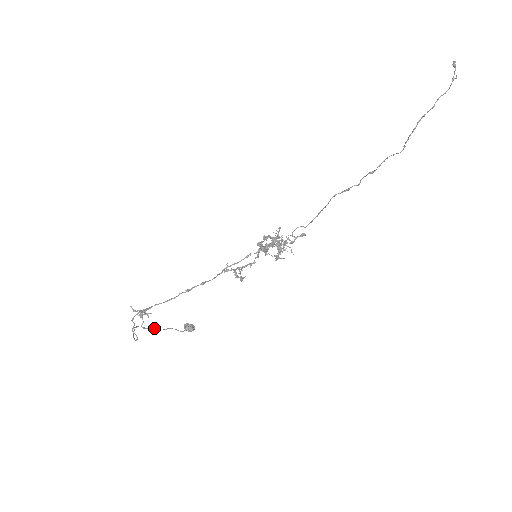
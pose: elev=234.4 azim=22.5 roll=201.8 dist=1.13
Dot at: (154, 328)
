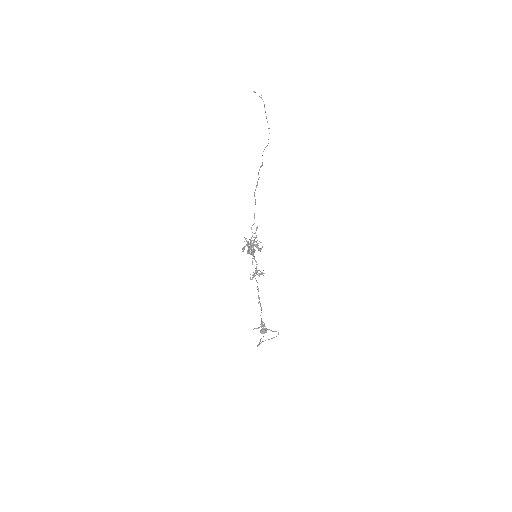
Dot at: (258, 344)
